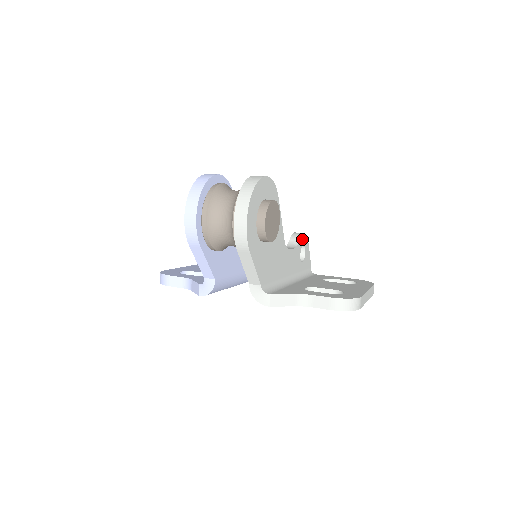
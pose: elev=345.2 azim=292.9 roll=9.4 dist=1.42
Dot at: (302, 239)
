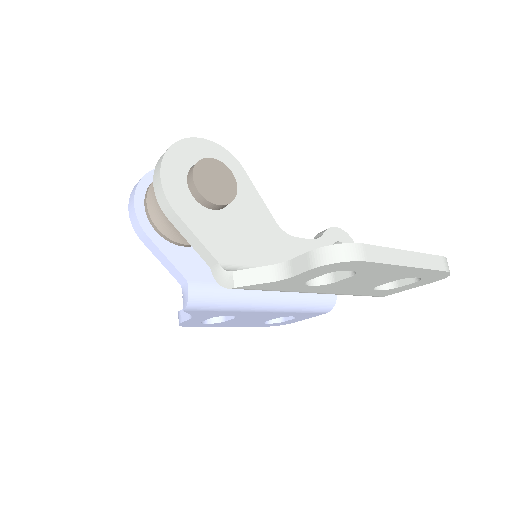
Dot at: (332, 233)
